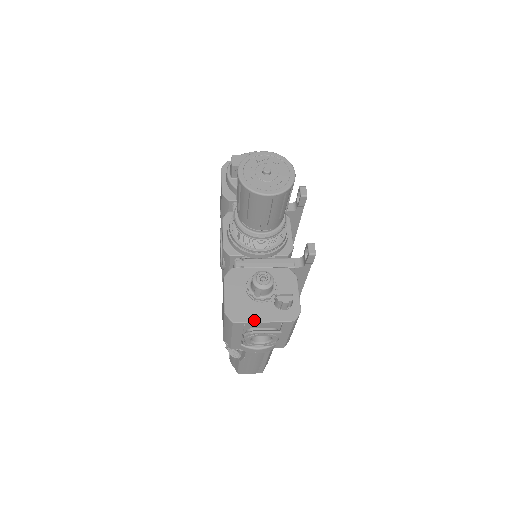
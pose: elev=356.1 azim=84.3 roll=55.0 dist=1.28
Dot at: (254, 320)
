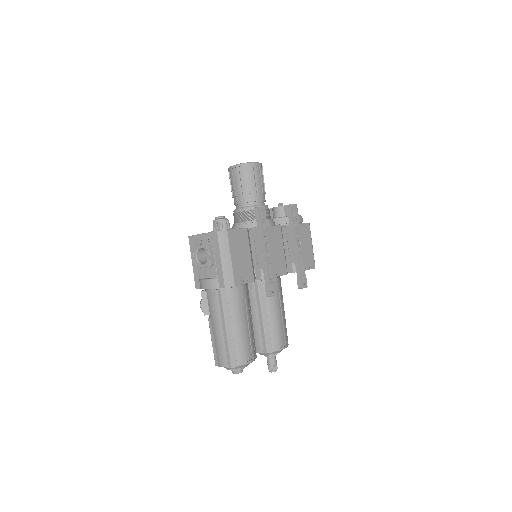
Dot at: (199, 234)
